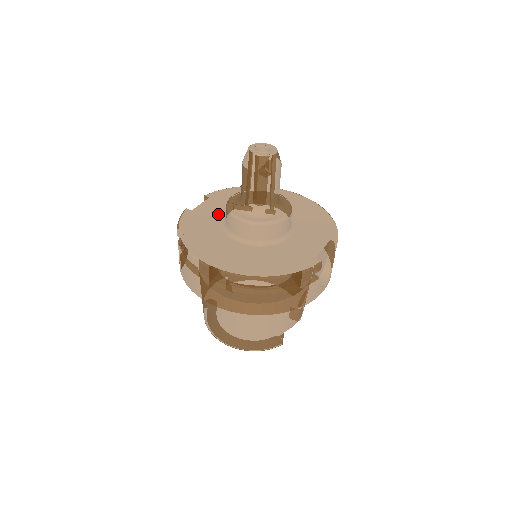
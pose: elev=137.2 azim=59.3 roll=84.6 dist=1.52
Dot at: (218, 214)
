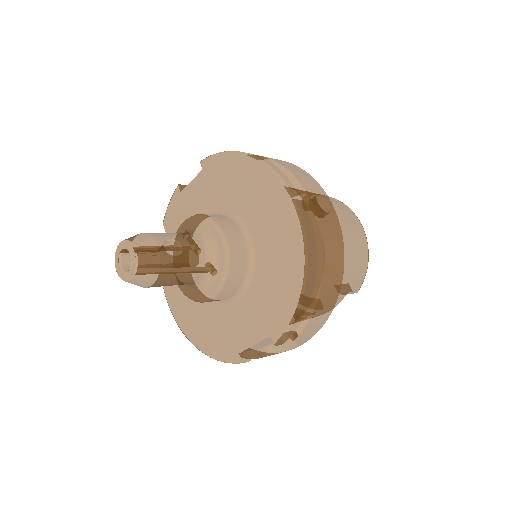
Dot at: (197, 213)
